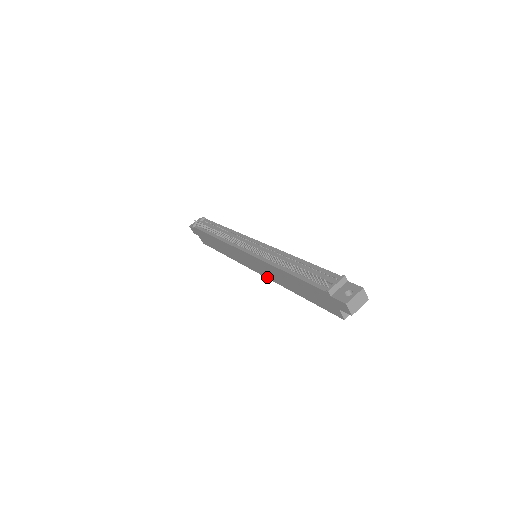
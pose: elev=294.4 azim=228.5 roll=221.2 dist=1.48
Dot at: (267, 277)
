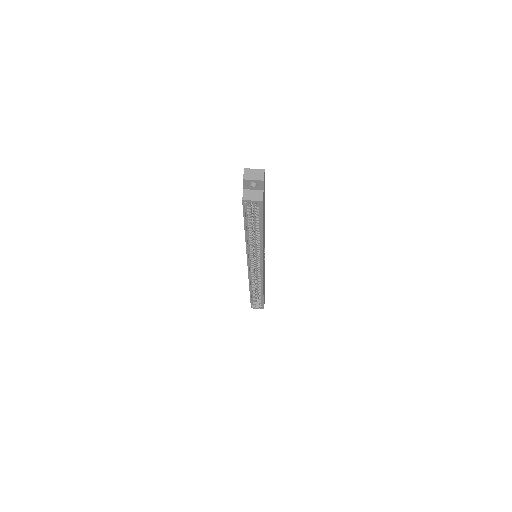
Dot at: (247, 256)
